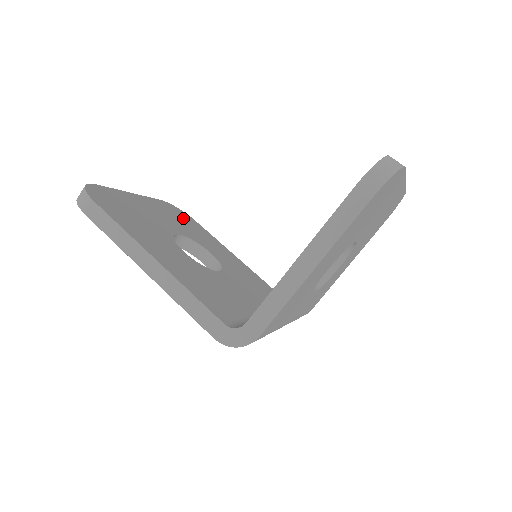
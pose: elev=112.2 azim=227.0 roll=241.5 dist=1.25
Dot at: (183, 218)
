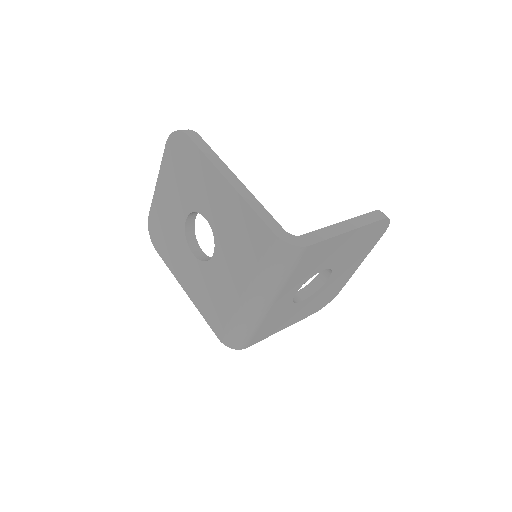
Dot at: occluded
